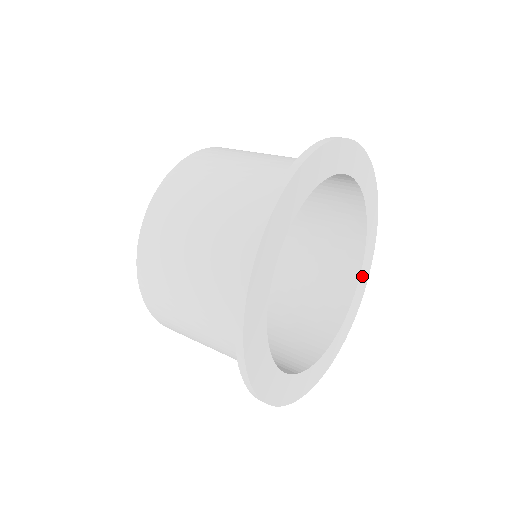
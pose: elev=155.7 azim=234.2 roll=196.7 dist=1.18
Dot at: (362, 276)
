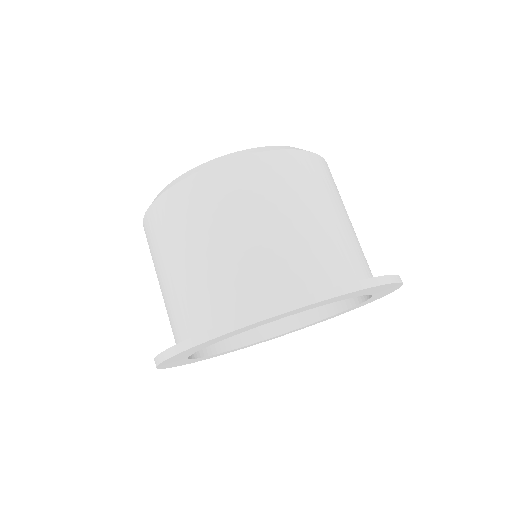
Dot at: (380, 292)
